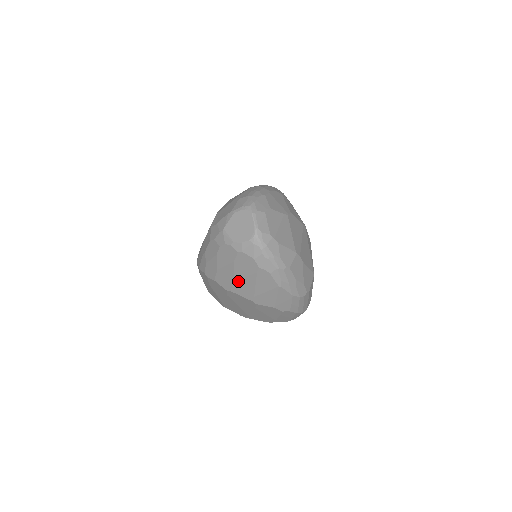
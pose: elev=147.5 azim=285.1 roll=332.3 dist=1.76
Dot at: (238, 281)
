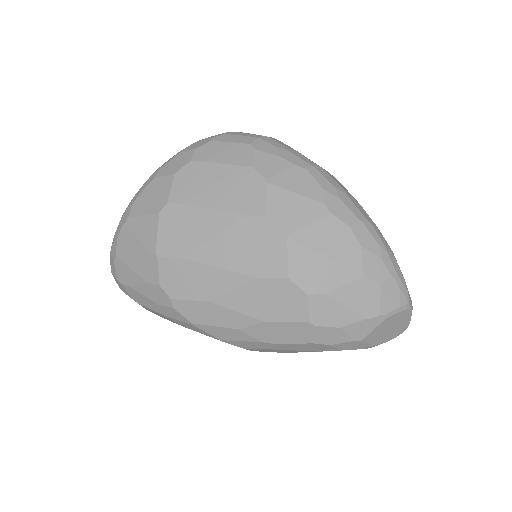
Dot at: occluded
